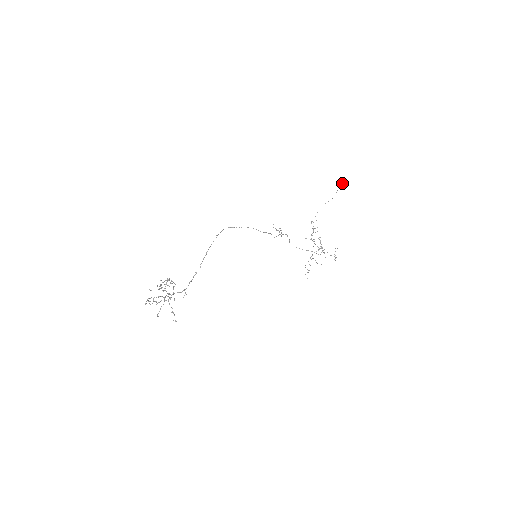
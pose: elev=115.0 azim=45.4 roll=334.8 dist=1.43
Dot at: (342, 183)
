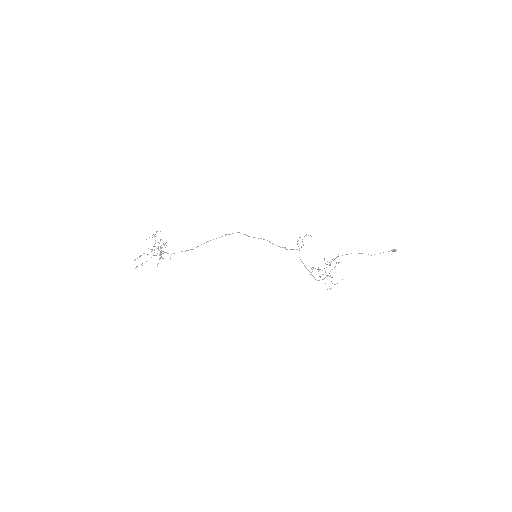
Dot at: (393, 251)
